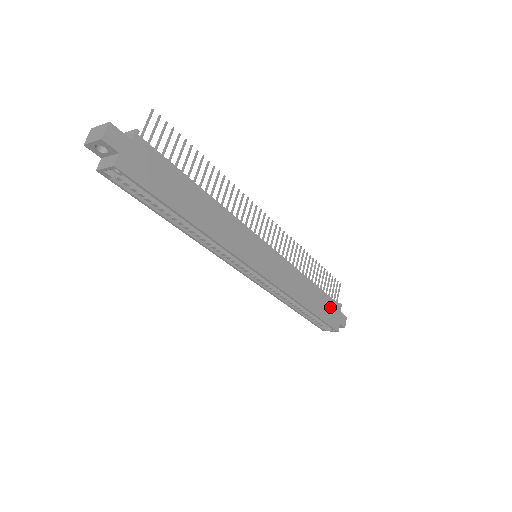
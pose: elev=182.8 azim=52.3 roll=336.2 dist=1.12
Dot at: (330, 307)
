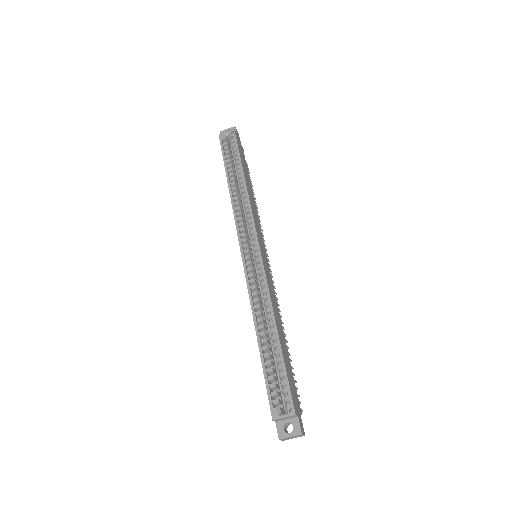
Dot at: (293, 384)
